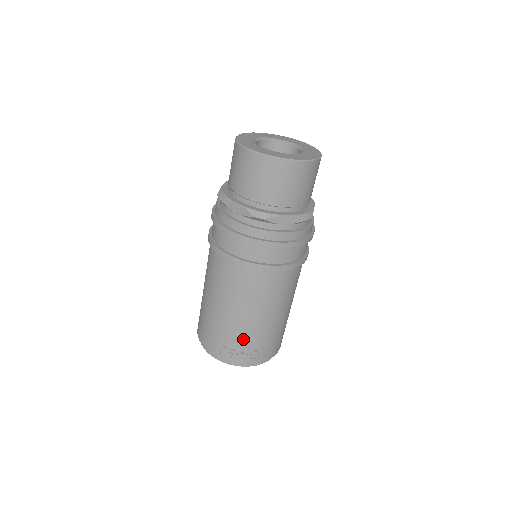
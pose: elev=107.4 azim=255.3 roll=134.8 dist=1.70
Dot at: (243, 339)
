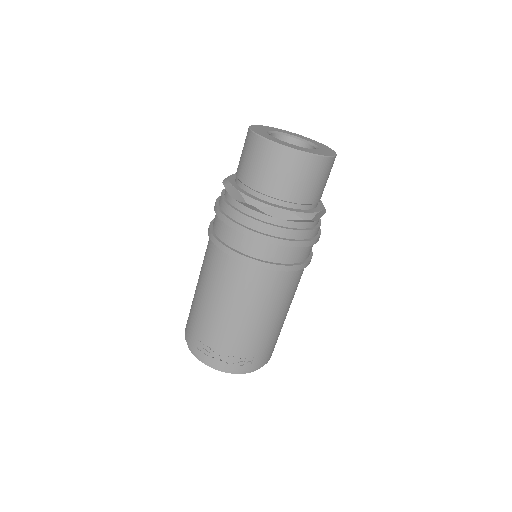
Dot at: (220, 338)
